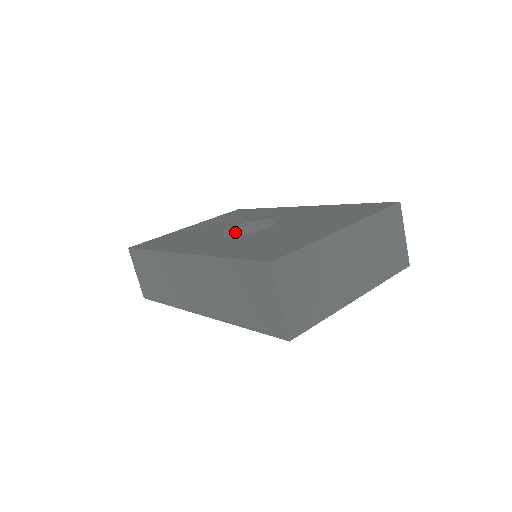
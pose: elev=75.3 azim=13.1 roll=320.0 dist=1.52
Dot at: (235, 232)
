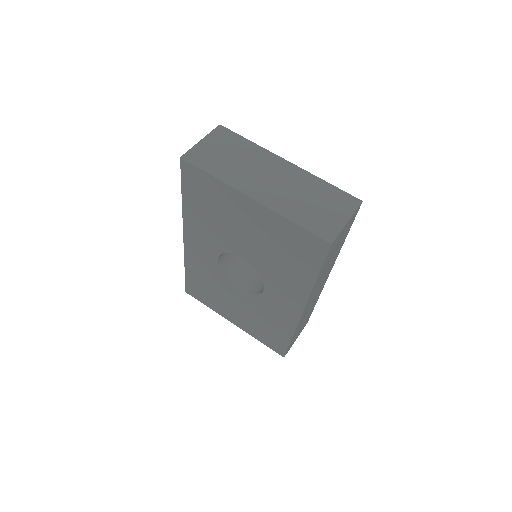
Dot at: occluded
